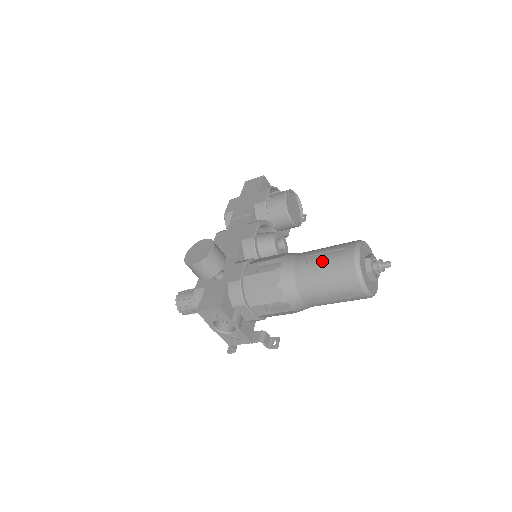
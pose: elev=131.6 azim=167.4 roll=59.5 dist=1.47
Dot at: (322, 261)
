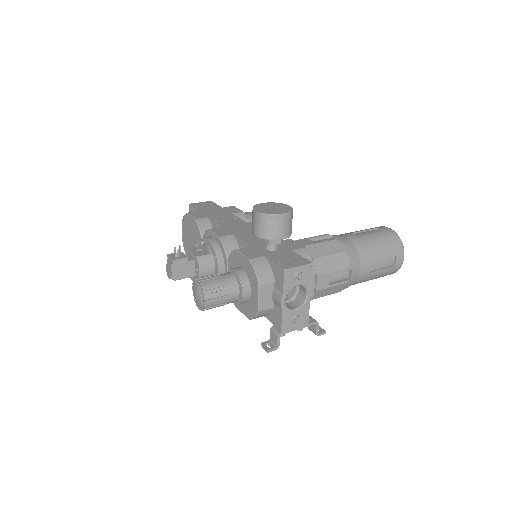
Dot at: (370, 234)
